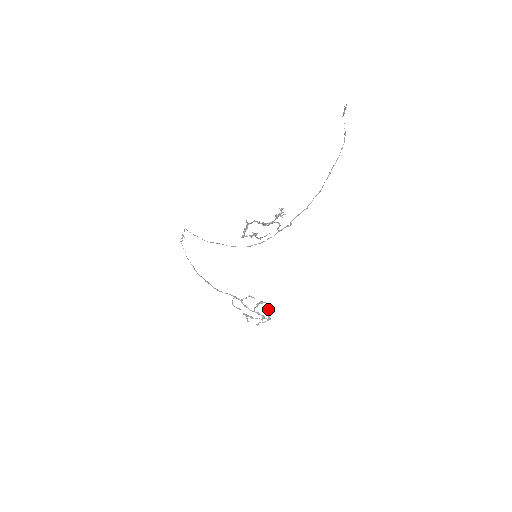
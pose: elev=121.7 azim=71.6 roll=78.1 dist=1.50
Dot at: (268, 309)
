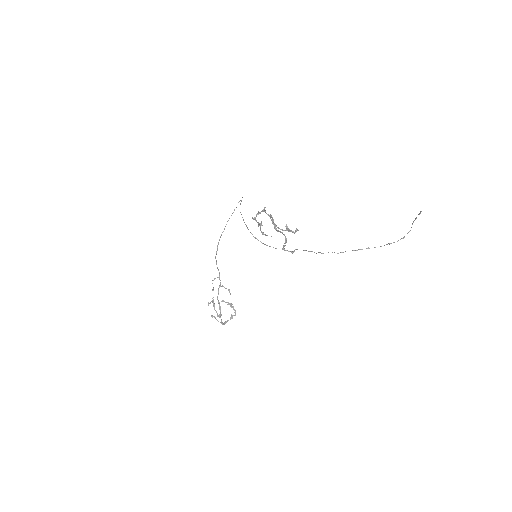
Dot at: (231, 317)
